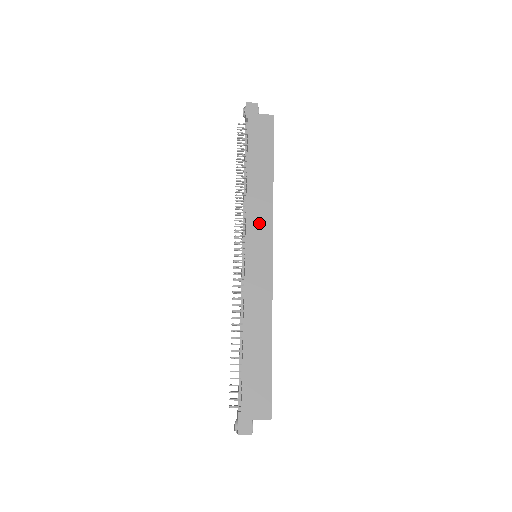
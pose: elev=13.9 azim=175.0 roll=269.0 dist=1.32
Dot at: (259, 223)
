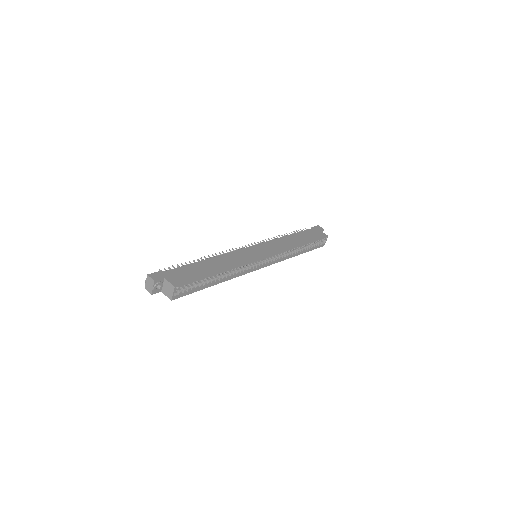
Dot at: (274, 246)
